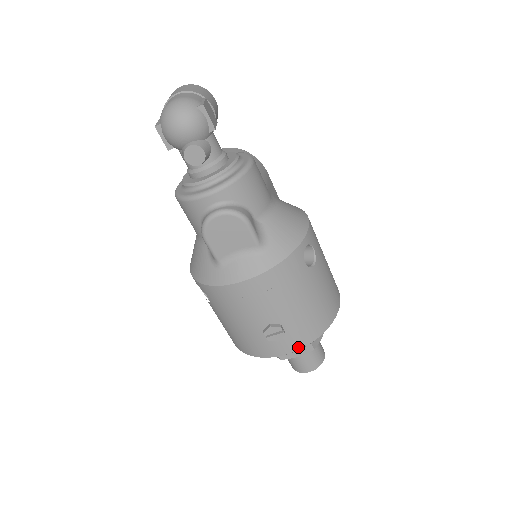
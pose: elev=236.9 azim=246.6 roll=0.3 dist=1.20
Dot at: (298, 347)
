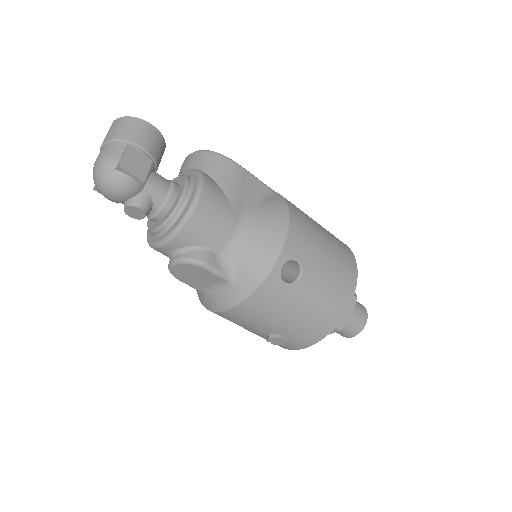
Dot at: (308, 345)
